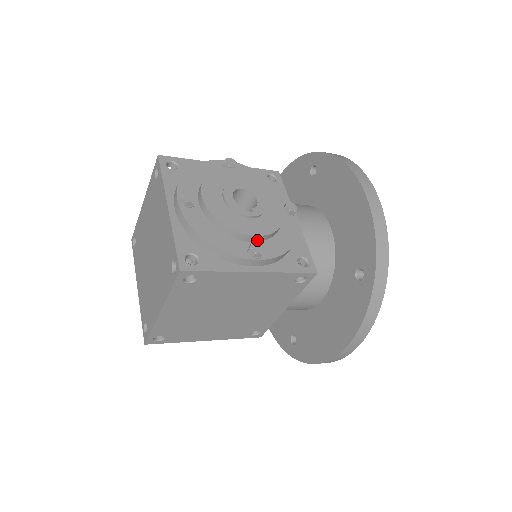
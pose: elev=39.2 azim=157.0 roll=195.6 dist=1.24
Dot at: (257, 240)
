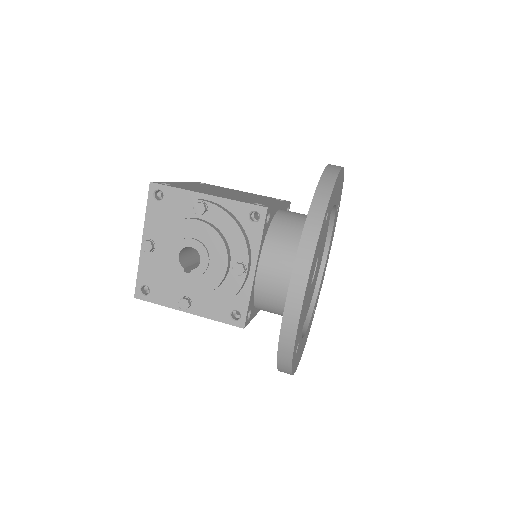
Dot at: (191, 294)
